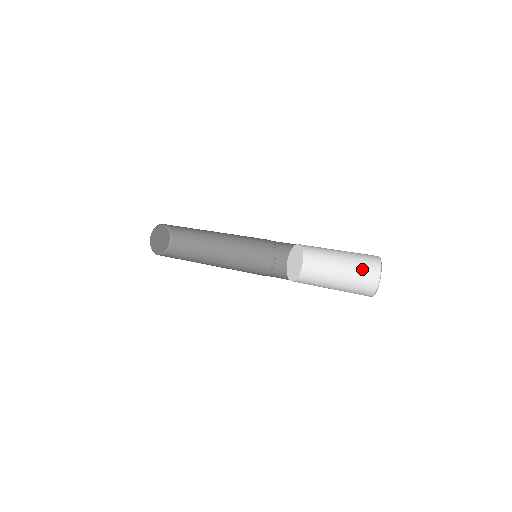
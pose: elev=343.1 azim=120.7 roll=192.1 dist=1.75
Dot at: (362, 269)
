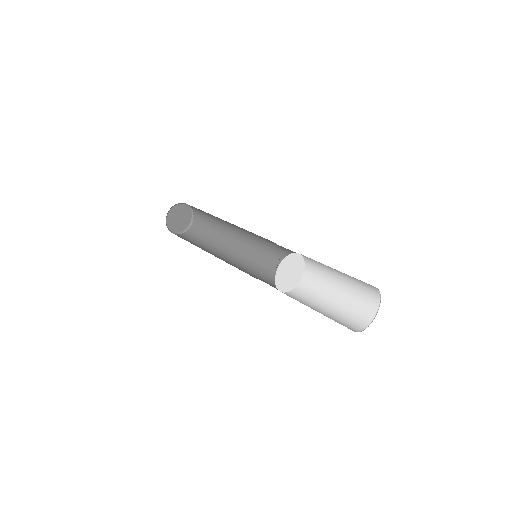
Dot at: (358, 304)
